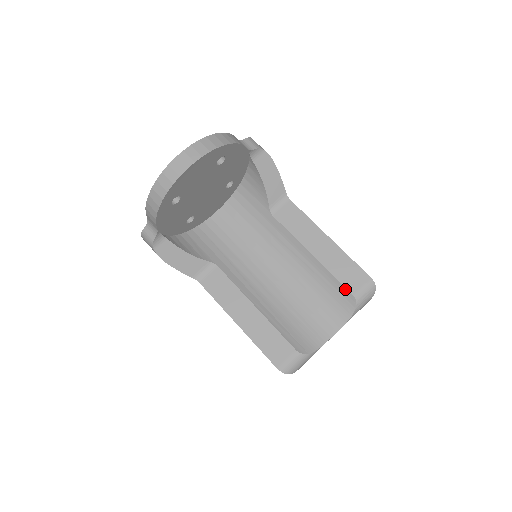
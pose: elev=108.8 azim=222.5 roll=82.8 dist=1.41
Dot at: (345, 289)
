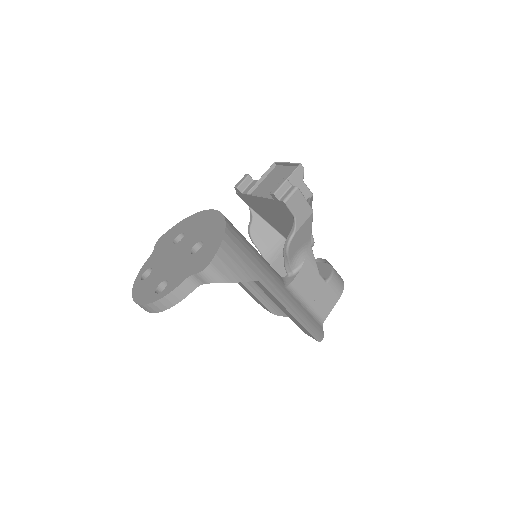
Dot at: (300, 328)
